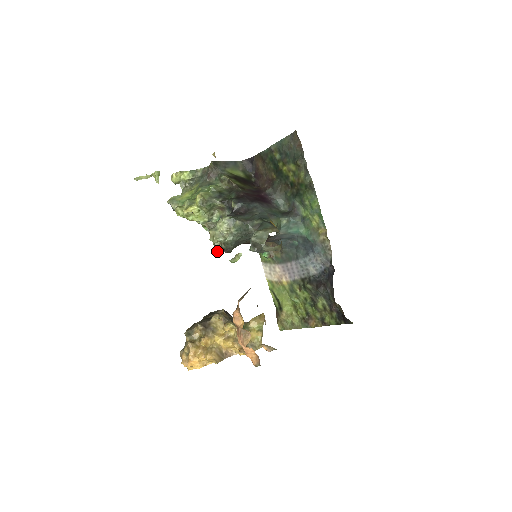
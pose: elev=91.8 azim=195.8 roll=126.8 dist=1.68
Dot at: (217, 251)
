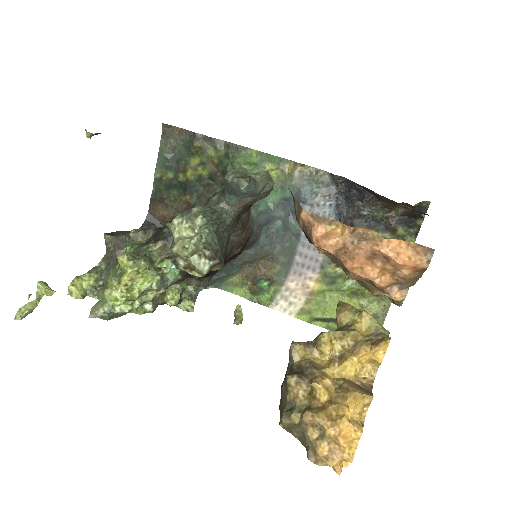
Dot at: (206, 271)
